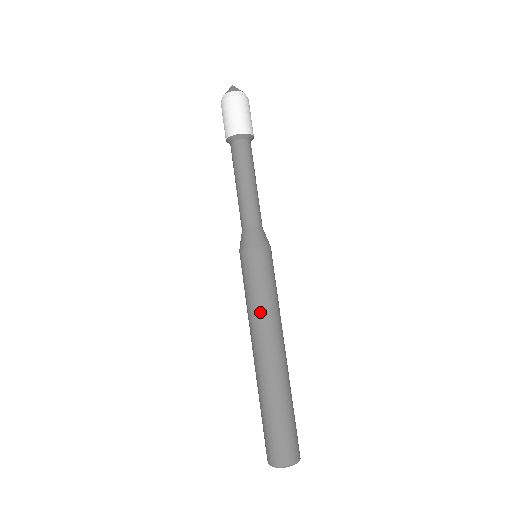
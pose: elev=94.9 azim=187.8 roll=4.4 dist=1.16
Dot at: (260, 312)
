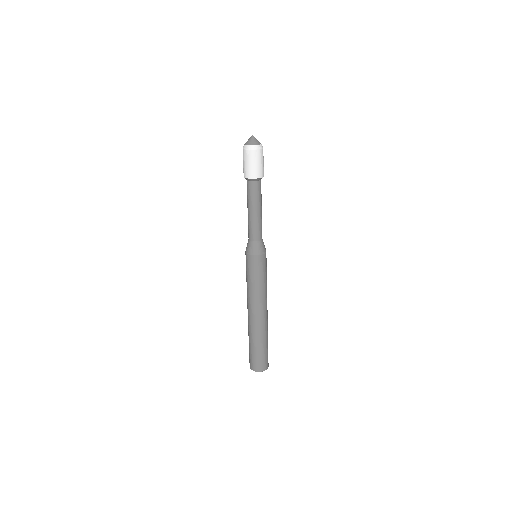
Dot at: (255, 293)
